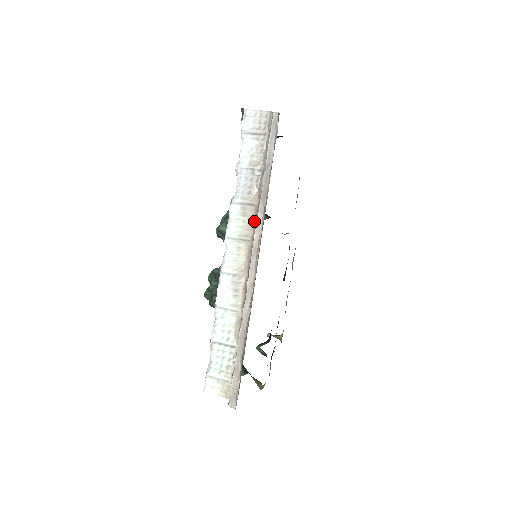
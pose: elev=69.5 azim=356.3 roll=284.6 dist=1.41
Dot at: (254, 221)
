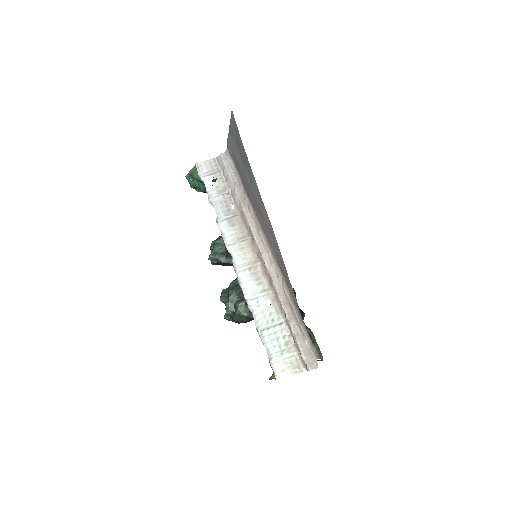
Dot at: (244, 224)
